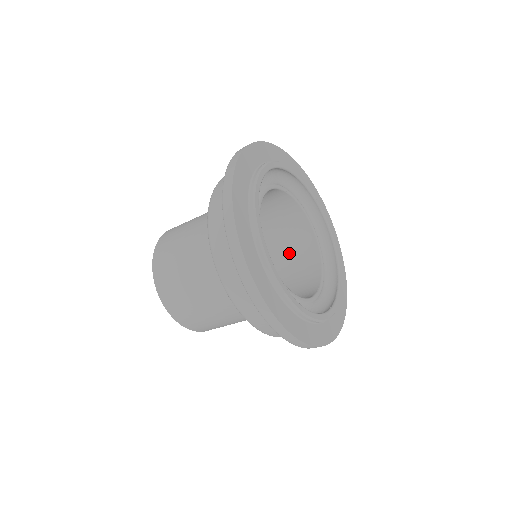
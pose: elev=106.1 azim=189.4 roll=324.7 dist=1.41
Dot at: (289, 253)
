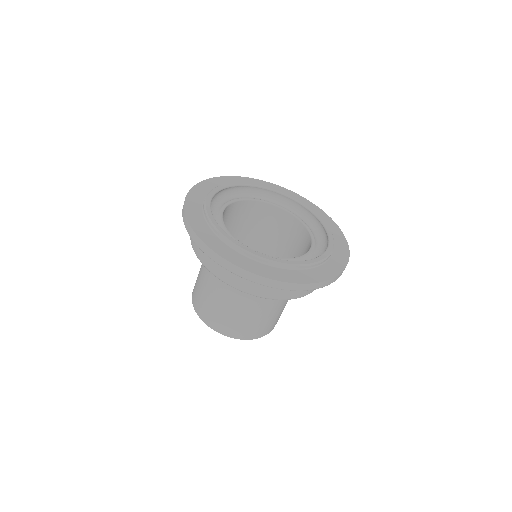
Dot at: occluded
